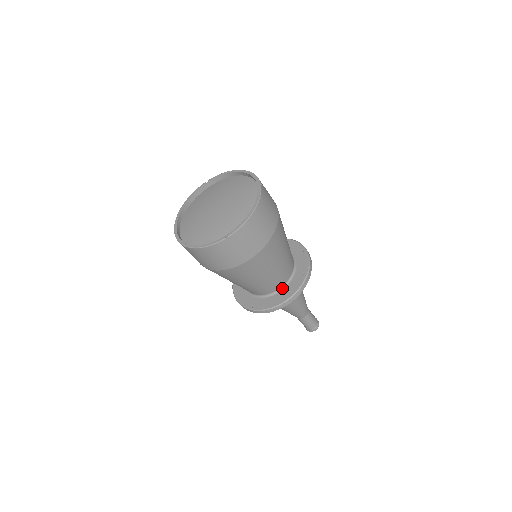
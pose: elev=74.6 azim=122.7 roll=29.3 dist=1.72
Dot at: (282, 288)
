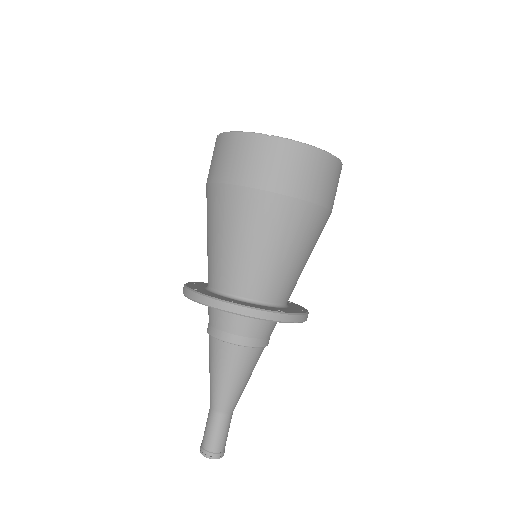
Dot at: (246, 301)
